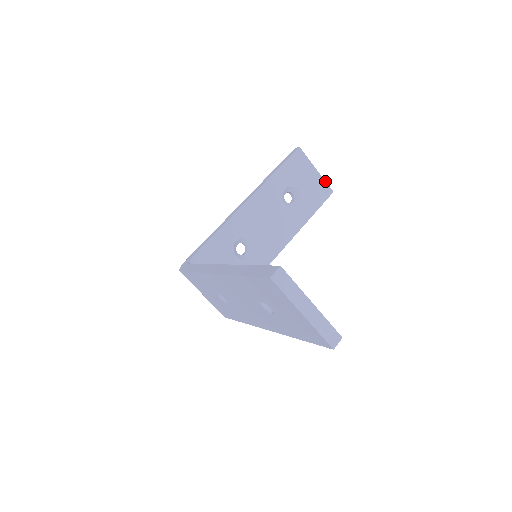
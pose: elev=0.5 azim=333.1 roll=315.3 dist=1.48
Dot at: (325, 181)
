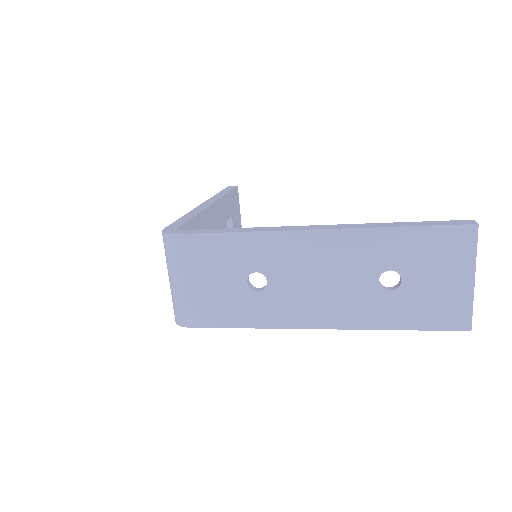
Dot at: occluded
